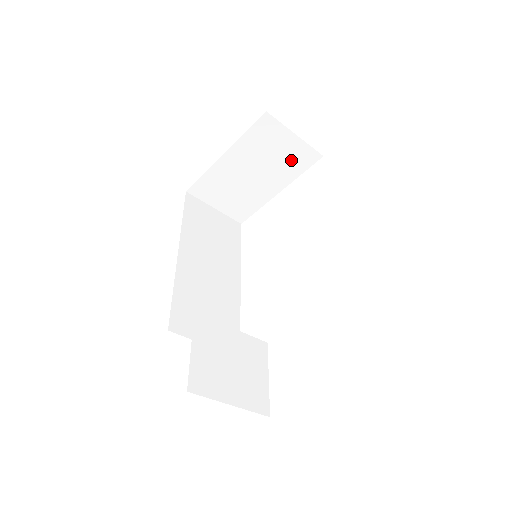
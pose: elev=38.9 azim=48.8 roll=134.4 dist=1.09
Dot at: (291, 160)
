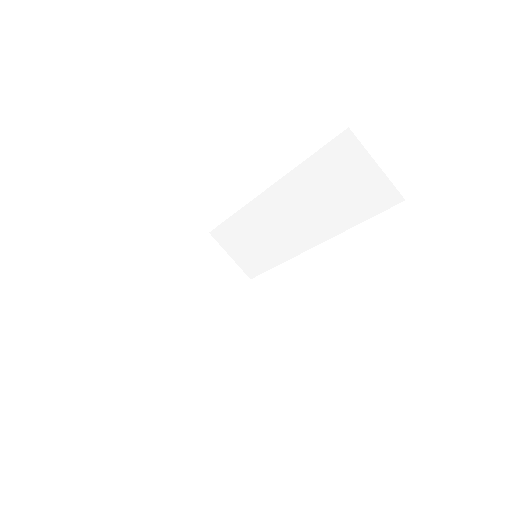
Dot at: (228, 280)
